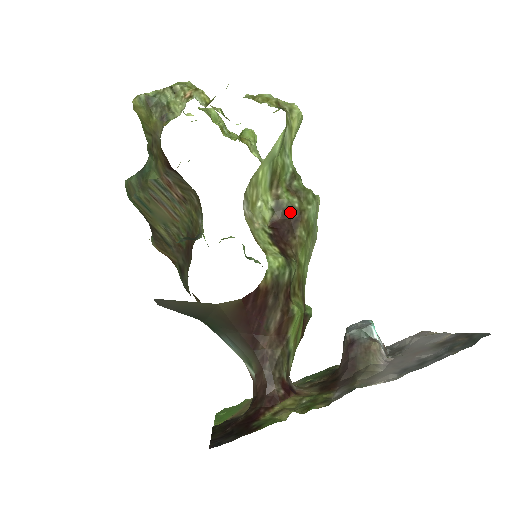
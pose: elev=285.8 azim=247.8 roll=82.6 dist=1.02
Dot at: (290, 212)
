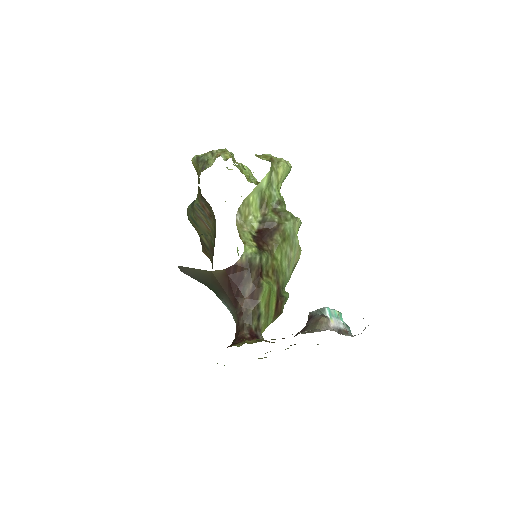
Dot at: (271, 224)
